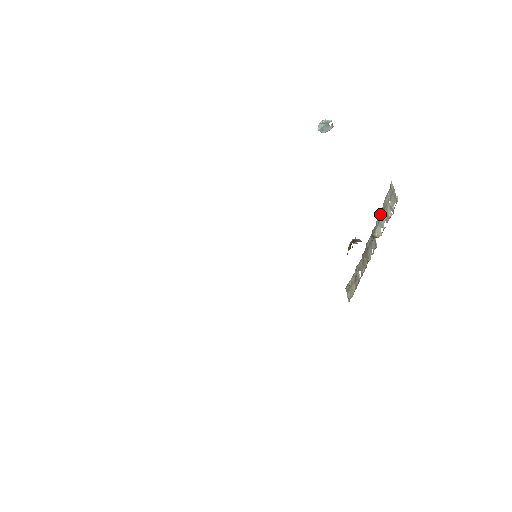
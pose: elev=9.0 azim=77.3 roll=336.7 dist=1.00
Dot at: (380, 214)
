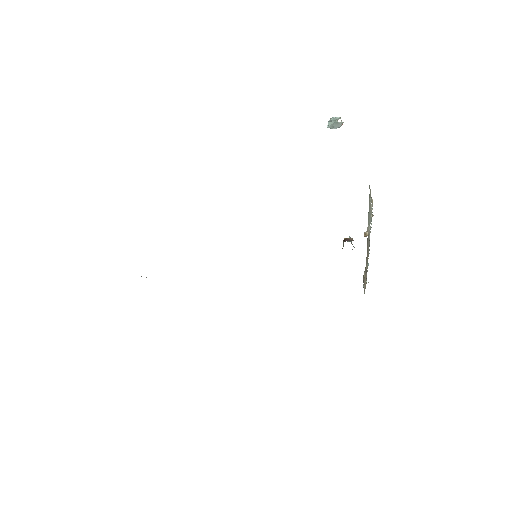
Dot at: (368, 214)
